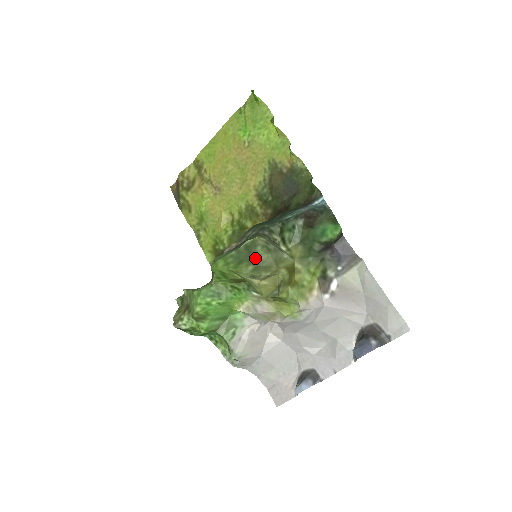
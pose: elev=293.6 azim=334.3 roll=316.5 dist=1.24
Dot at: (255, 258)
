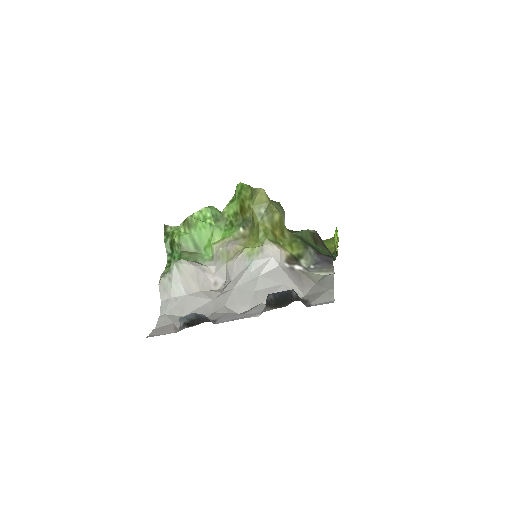
Dot at: occluded
